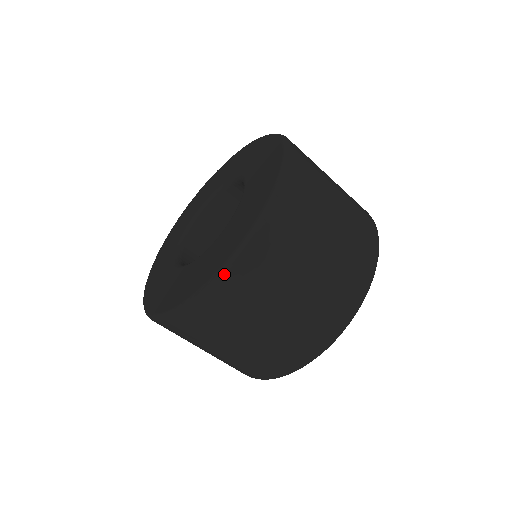
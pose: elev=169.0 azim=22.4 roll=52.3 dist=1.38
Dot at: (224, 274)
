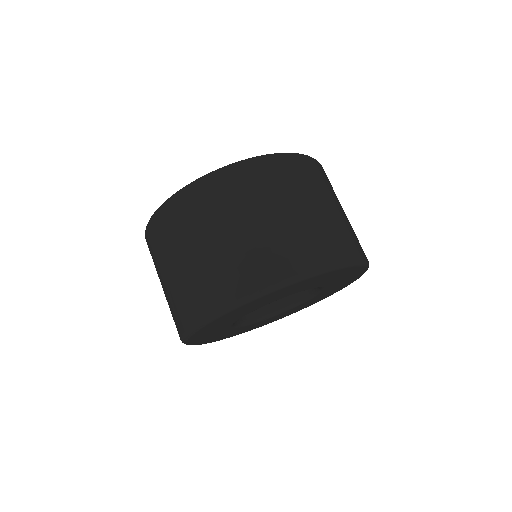
Dot at: (162, 206)
